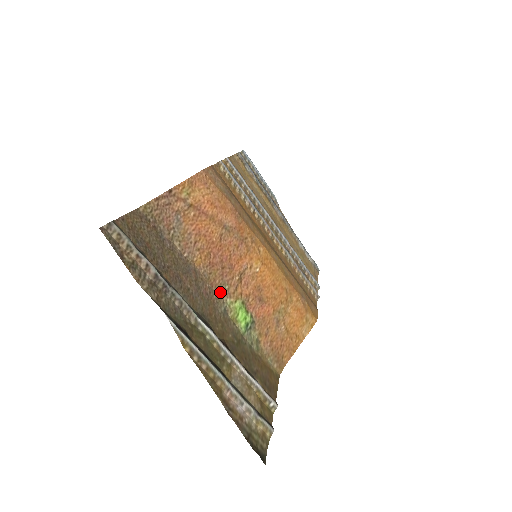
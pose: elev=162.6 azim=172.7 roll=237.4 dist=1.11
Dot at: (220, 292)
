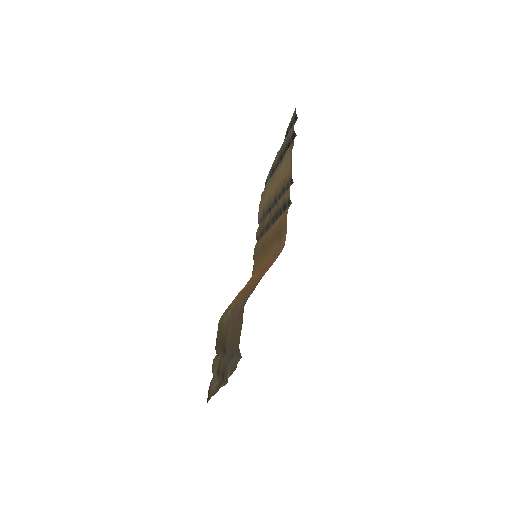
Dot at: occluded
